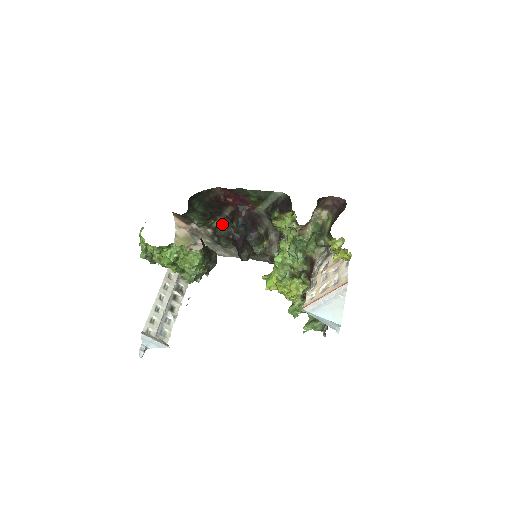
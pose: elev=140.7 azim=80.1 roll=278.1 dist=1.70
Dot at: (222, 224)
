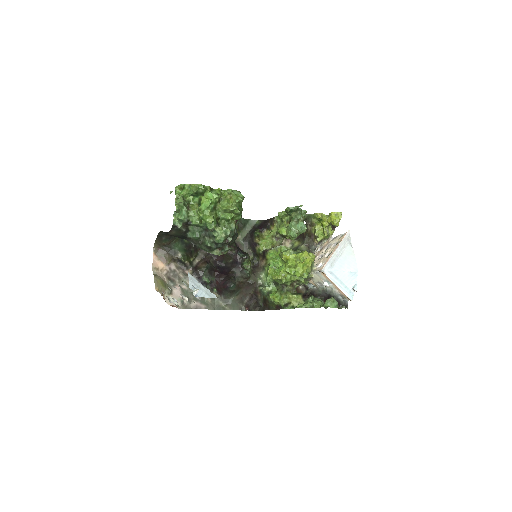
Dot at: (203, 260)
